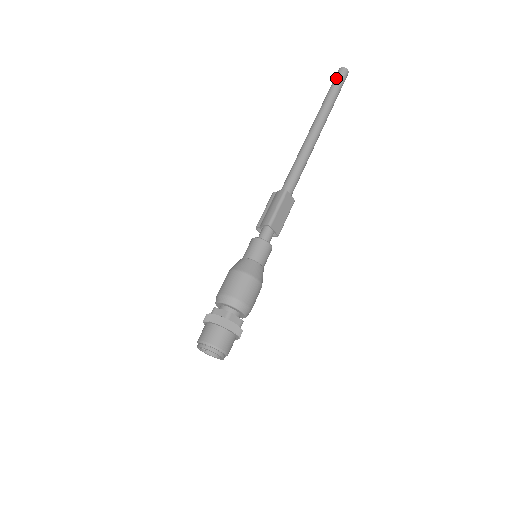
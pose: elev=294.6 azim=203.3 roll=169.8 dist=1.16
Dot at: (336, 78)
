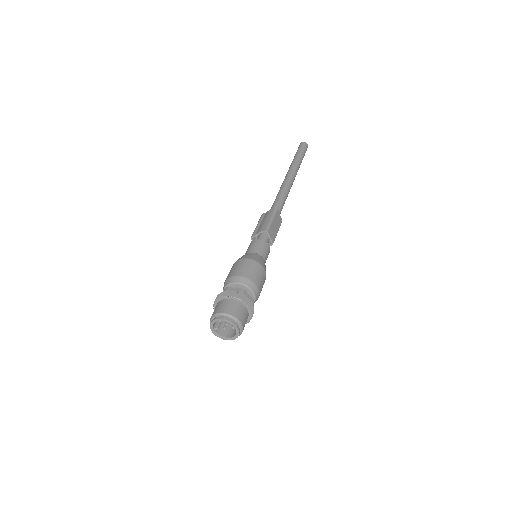
Dot at: (300, 147)
